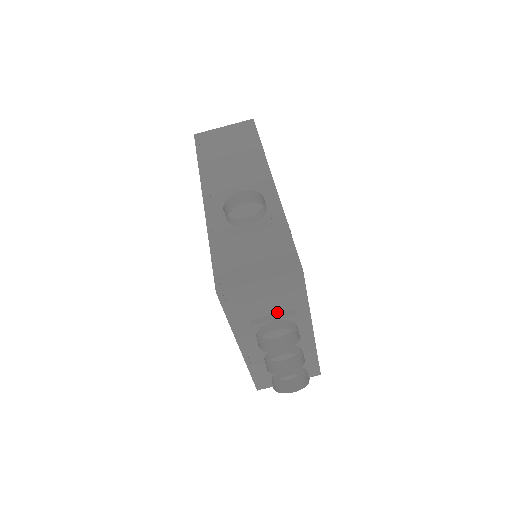
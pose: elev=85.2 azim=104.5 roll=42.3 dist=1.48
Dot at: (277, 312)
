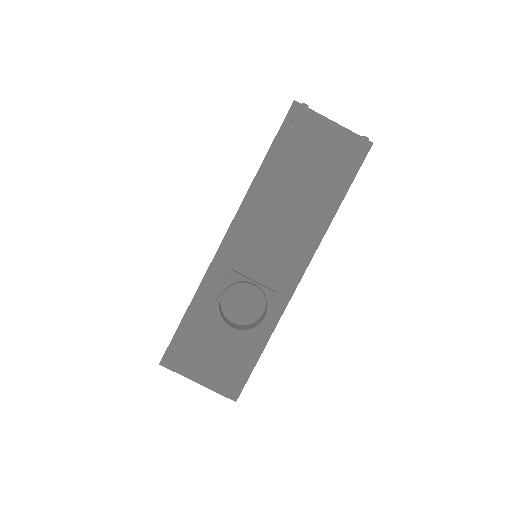
Dot at: occluded
